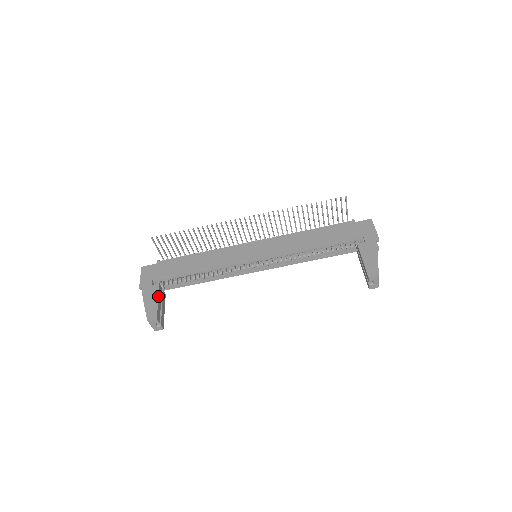
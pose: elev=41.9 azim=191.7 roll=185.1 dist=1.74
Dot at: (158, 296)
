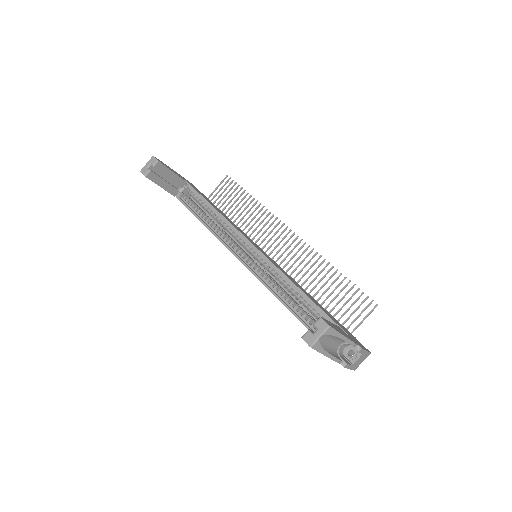
Dot at: occluded
